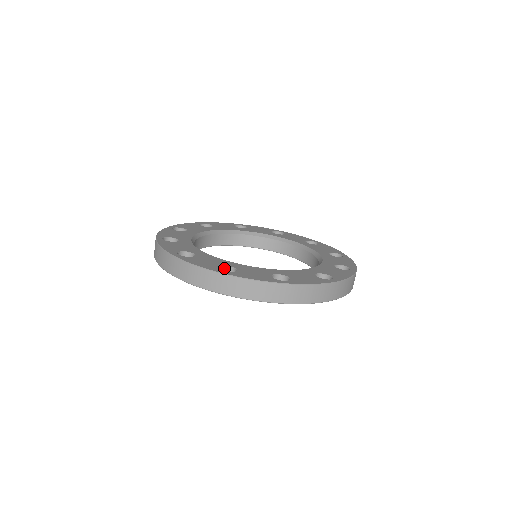
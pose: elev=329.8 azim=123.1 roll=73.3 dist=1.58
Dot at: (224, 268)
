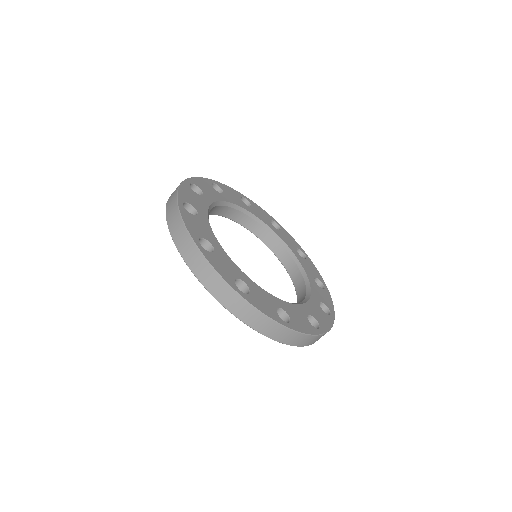
Dot at: (238, 281)
